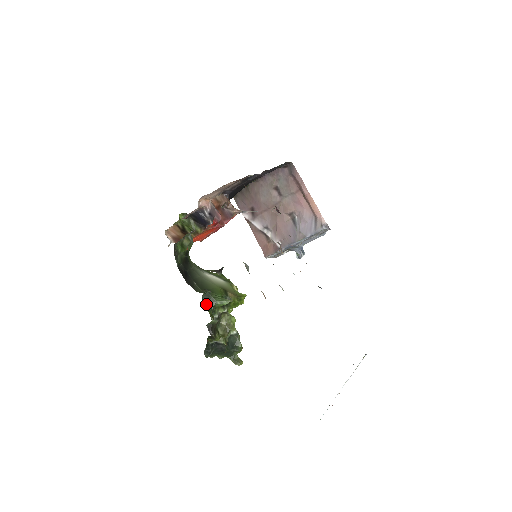
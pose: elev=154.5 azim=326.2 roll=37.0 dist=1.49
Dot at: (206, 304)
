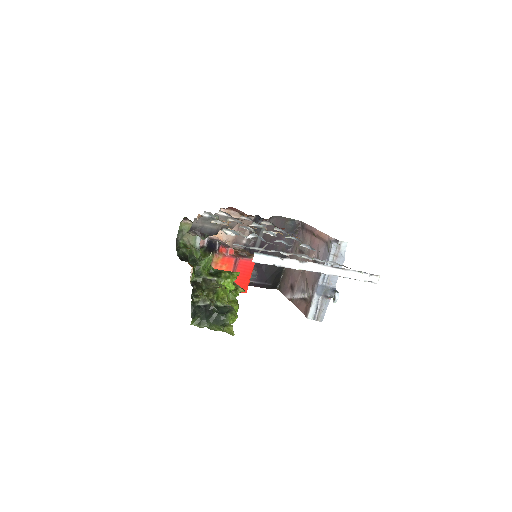
Dot at: (191, 265)
